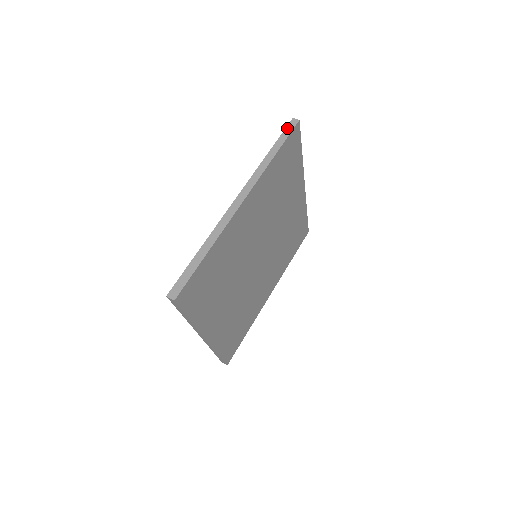
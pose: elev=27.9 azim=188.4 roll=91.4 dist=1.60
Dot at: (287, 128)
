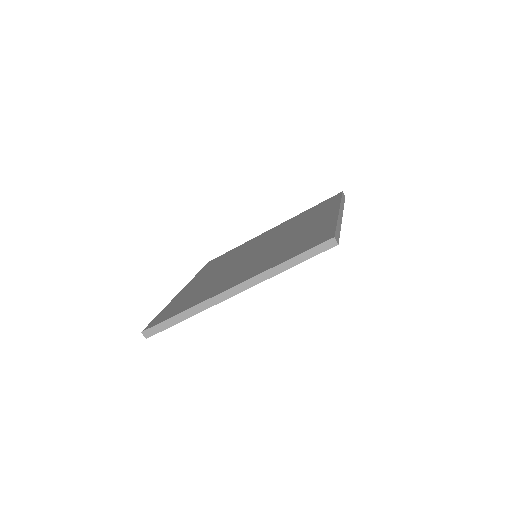
Dot at: (320, 246)
